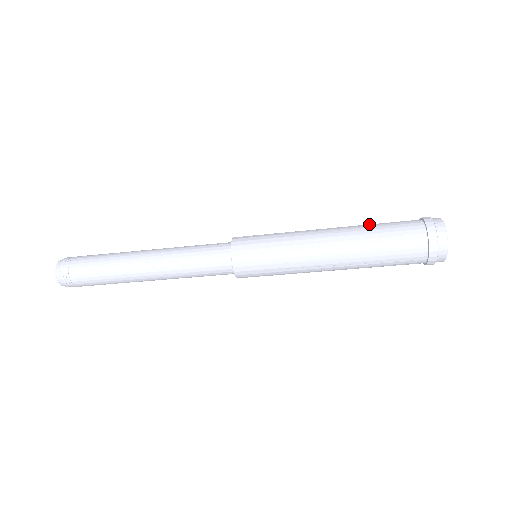
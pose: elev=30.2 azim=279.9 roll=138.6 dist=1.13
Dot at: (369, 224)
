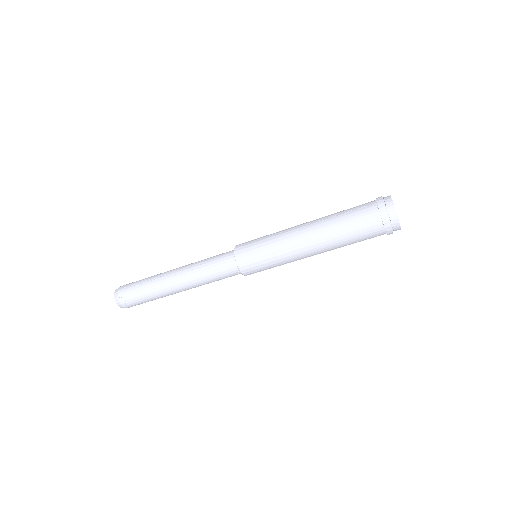
Dot at: occluded
